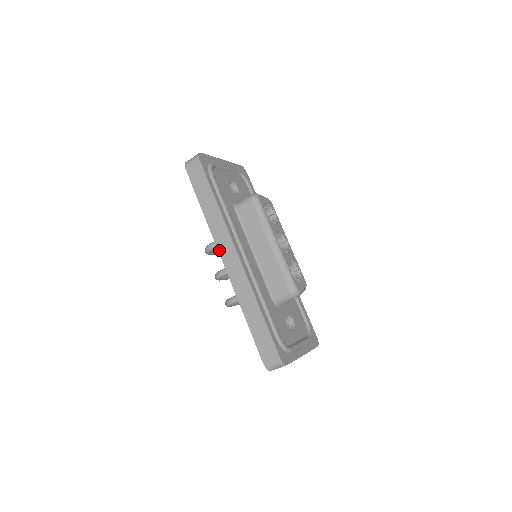
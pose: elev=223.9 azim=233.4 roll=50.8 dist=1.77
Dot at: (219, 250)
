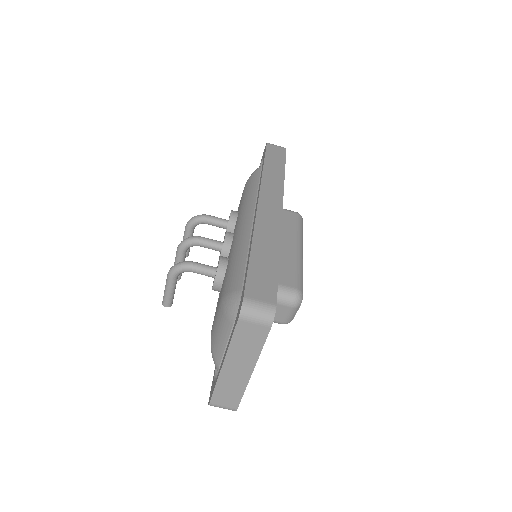
Dot at: (261, 192)
